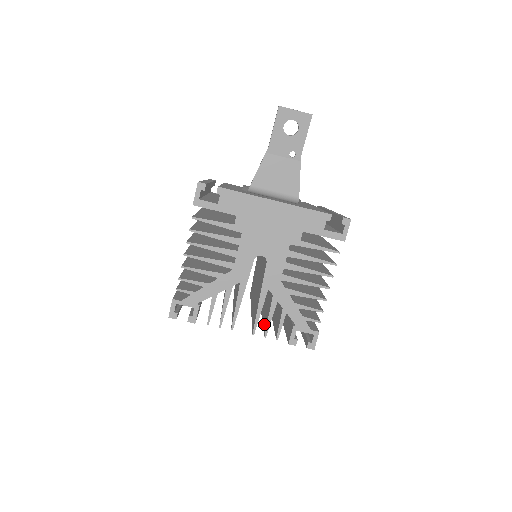
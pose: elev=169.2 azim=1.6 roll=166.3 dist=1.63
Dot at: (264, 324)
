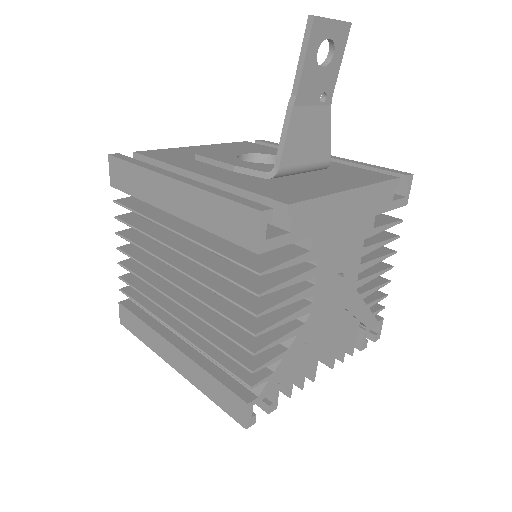
Dot at: occluded
